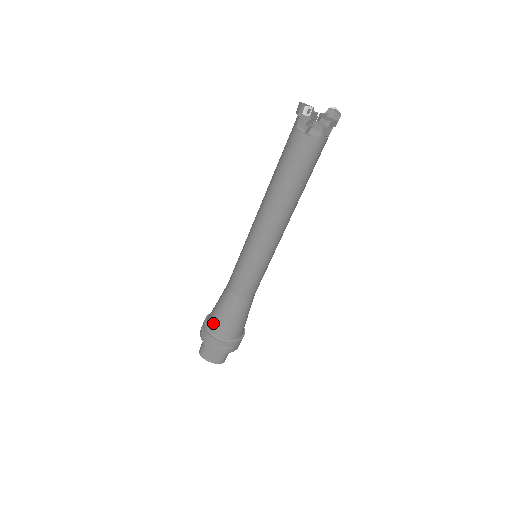
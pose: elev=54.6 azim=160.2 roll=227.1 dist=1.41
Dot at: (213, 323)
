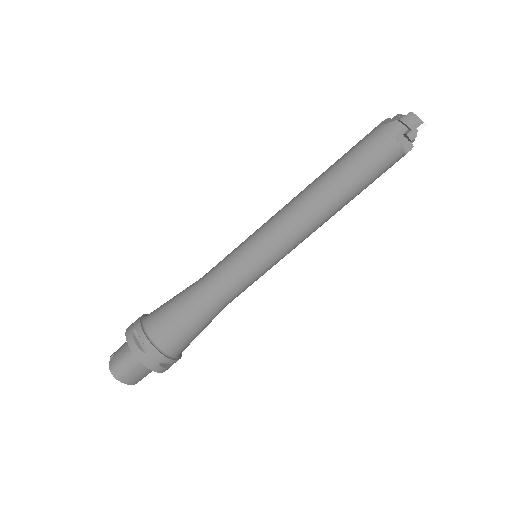
Dot at: (169, 337)
